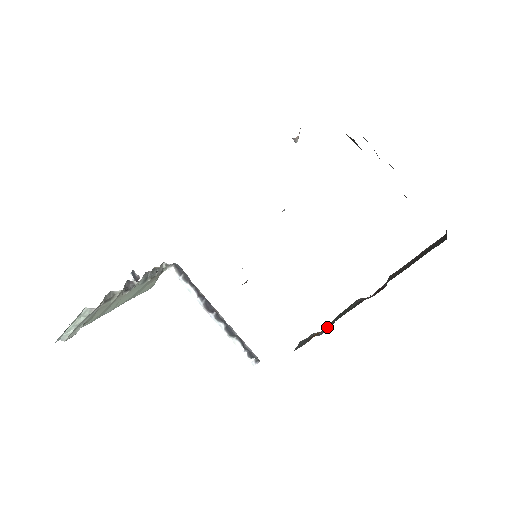
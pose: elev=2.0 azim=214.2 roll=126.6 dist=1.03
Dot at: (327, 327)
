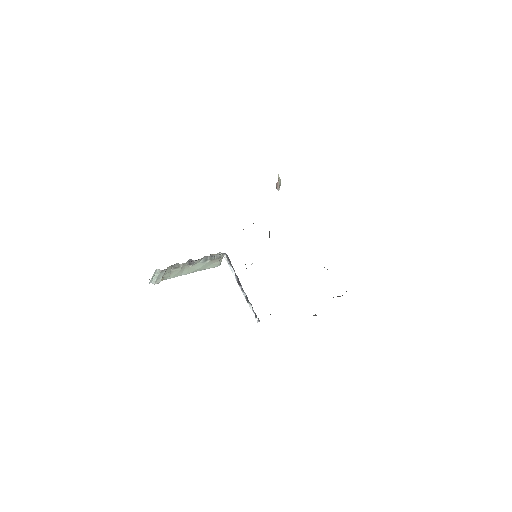
Dot at: occluded
